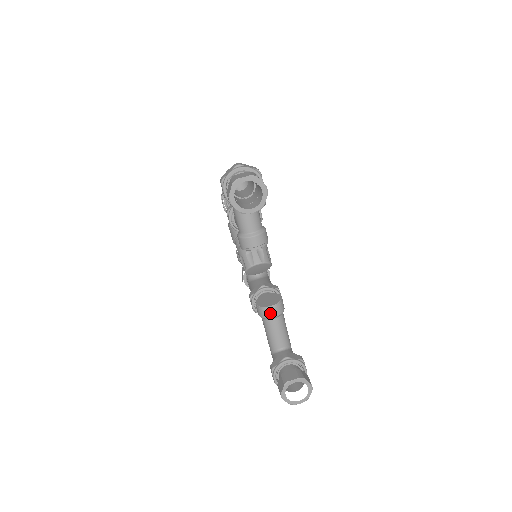
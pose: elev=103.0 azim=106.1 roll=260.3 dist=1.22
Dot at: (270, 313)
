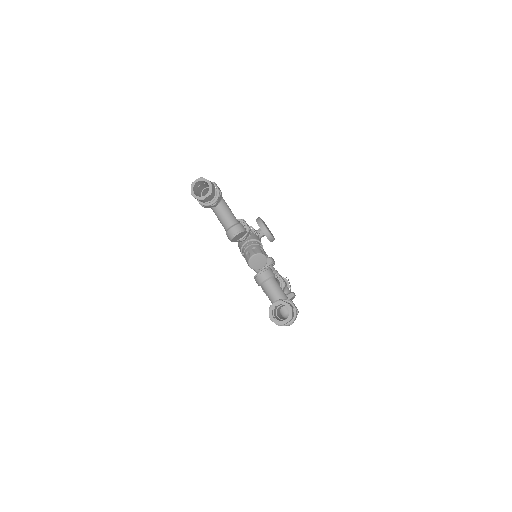
Dot at: (261, 277)
